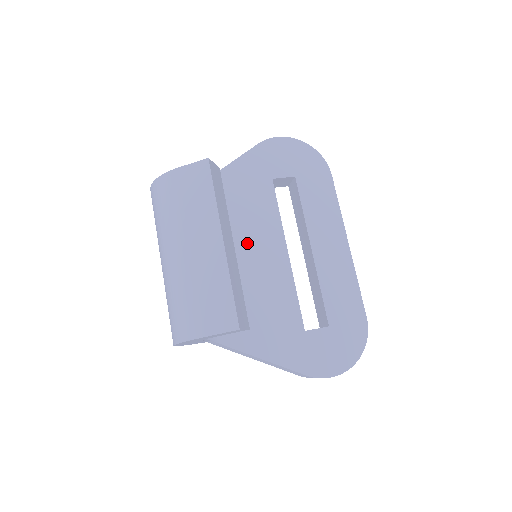
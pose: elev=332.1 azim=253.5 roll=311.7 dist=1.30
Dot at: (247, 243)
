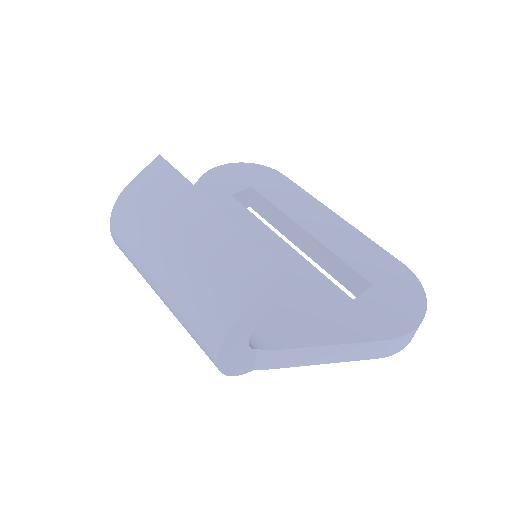
Dot at: occluded
